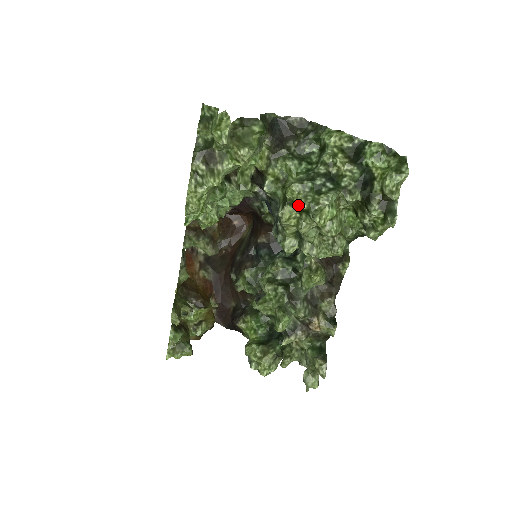
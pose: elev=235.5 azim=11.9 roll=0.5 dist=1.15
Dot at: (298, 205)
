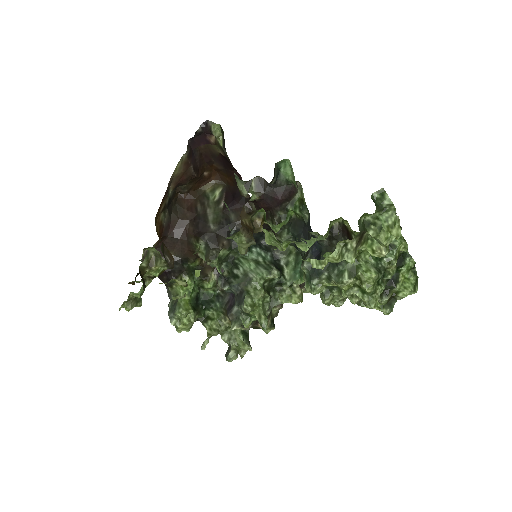
Dot at: (367, 288)
